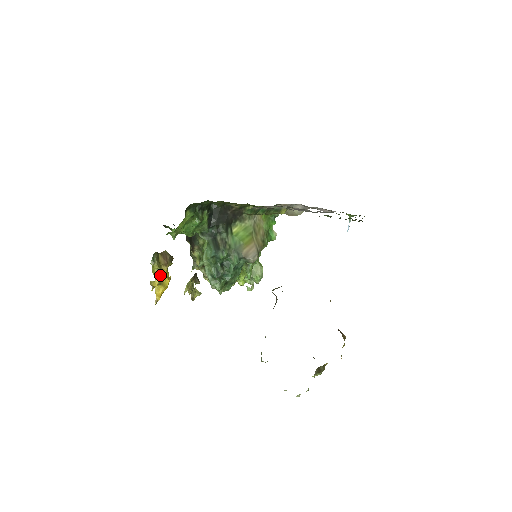
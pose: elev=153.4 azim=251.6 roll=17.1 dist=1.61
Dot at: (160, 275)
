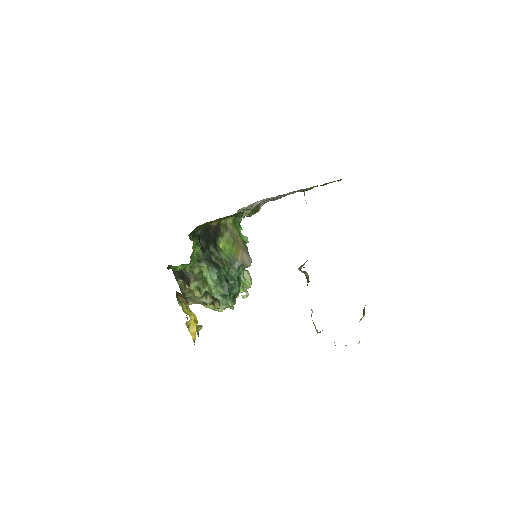
Dot at: occluded
